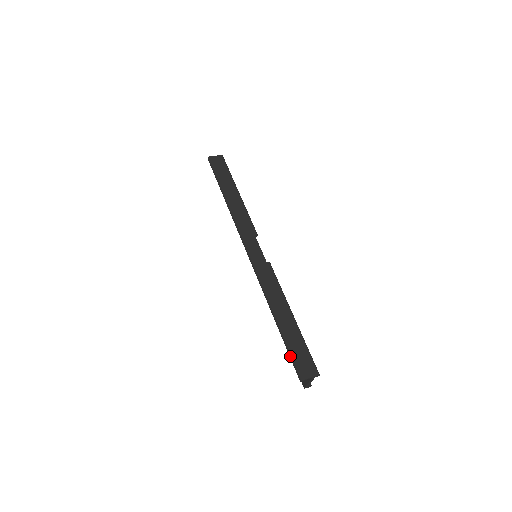
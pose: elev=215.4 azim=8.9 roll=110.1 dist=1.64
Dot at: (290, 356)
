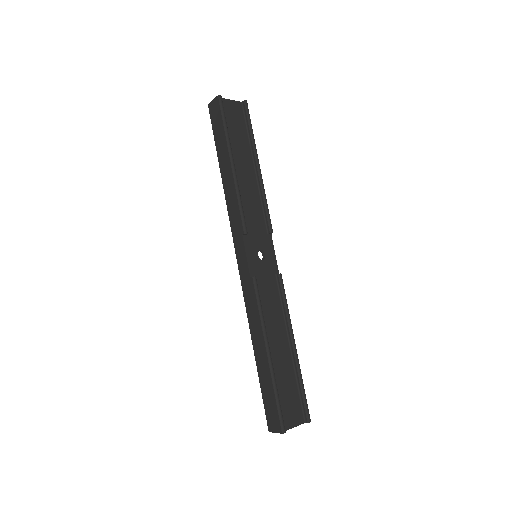
Dot at: (263, 401)
